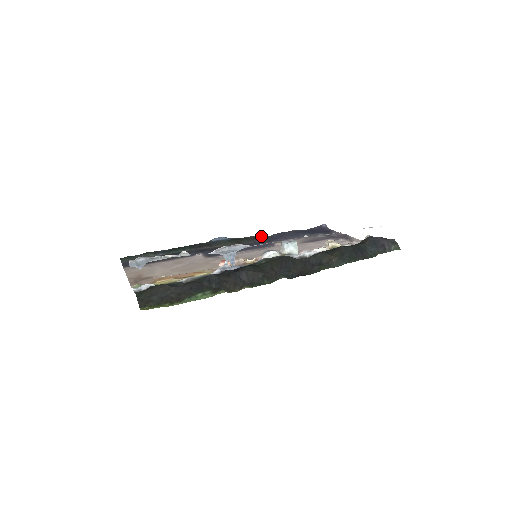
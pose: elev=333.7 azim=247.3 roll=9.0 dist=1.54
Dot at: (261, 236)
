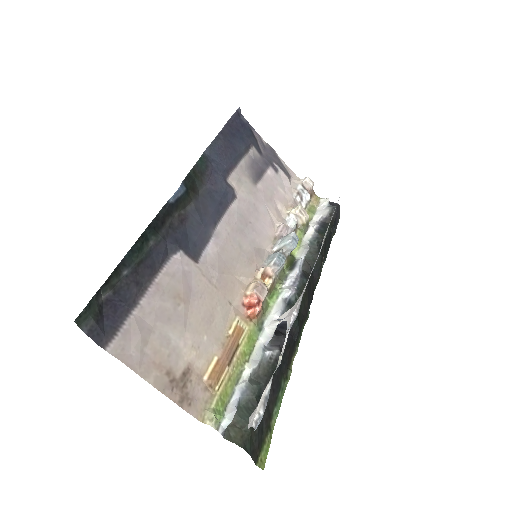
Dot at: (203, 159)
